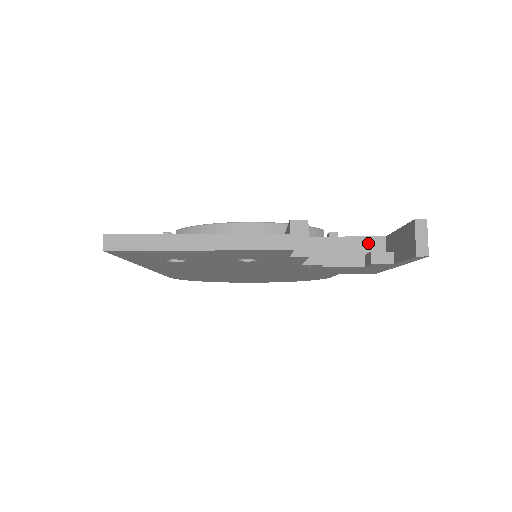
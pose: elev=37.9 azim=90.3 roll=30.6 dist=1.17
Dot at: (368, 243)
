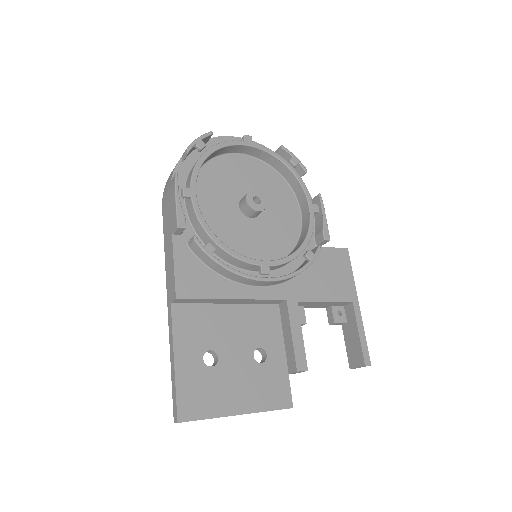
Dot at: (339, 304)
